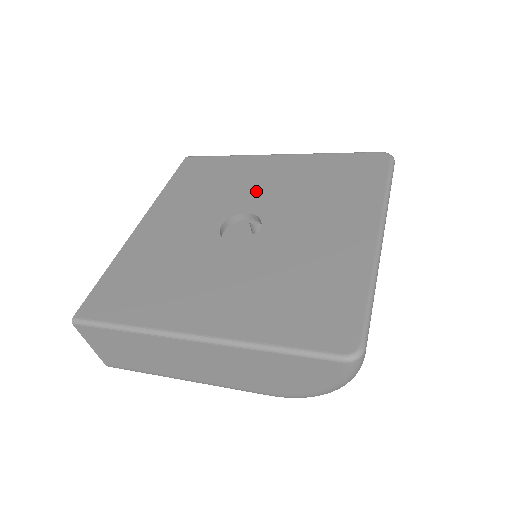
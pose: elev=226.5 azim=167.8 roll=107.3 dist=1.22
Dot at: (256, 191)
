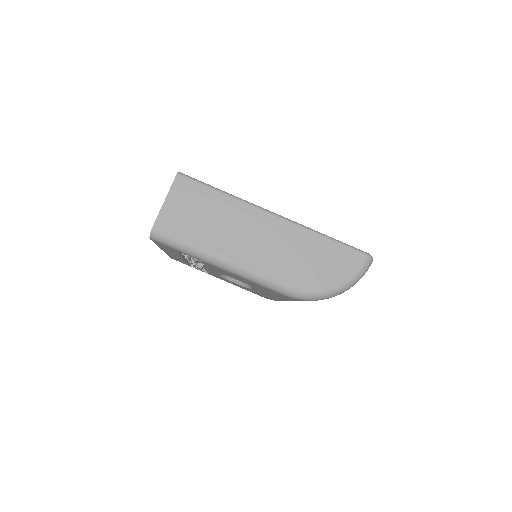
Dot at: occluded
